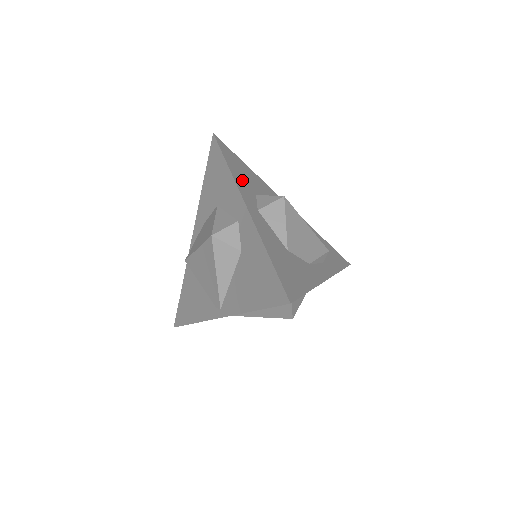
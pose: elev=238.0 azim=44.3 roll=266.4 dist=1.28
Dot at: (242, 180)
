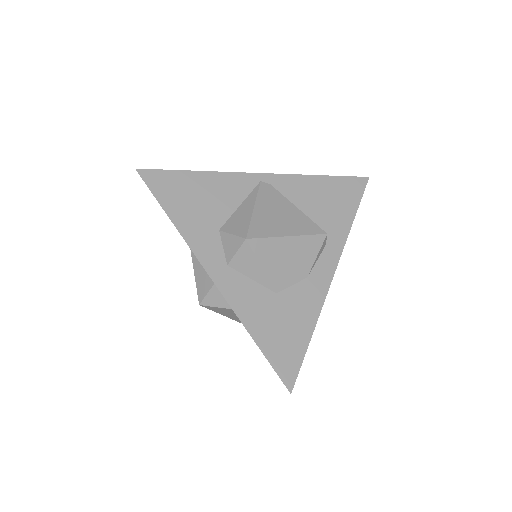
Dot at: (195, 225)
